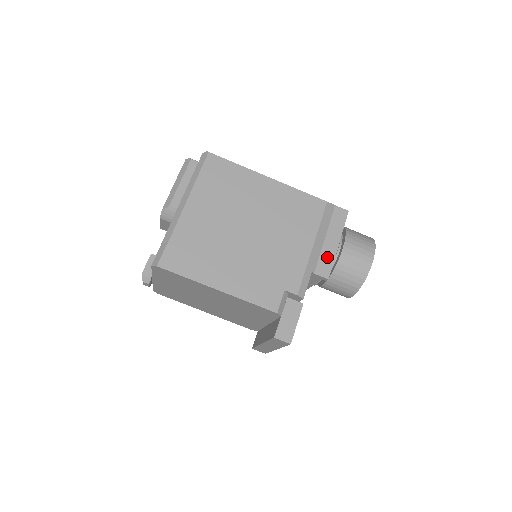
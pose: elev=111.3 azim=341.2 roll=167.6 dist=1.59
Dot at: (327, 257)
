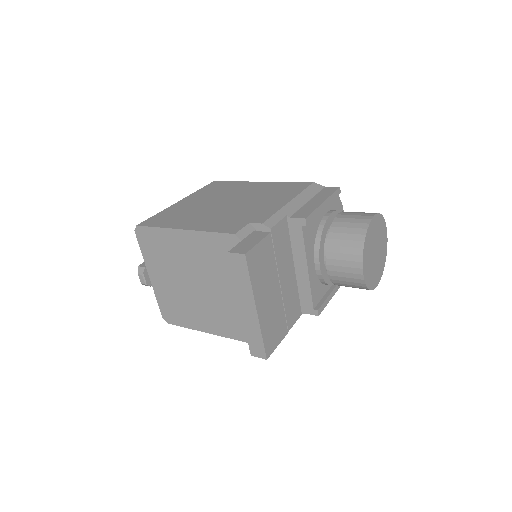
Dot at: (308, 209)
